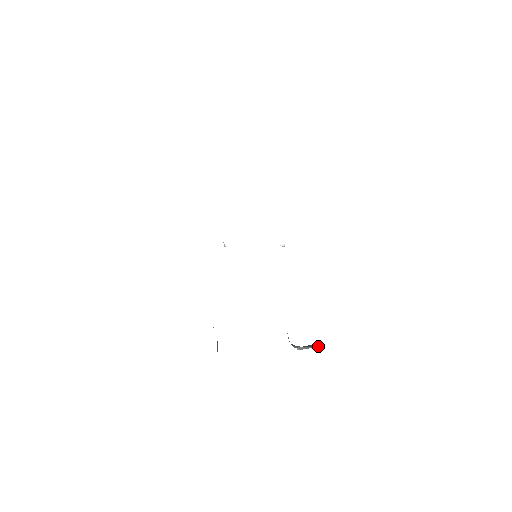
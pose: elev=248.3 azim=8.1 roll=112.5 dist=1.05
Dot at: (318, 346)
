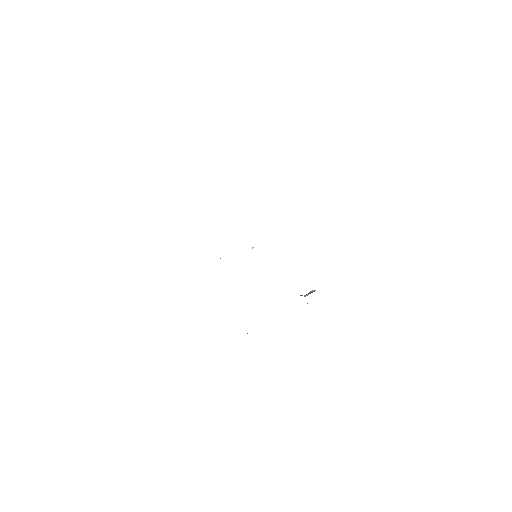
Dot at: occluded
